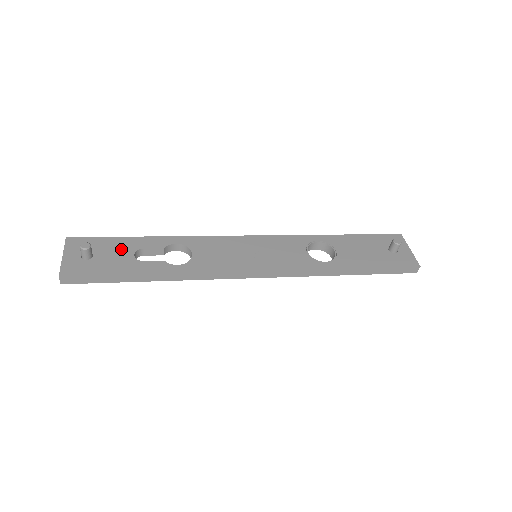
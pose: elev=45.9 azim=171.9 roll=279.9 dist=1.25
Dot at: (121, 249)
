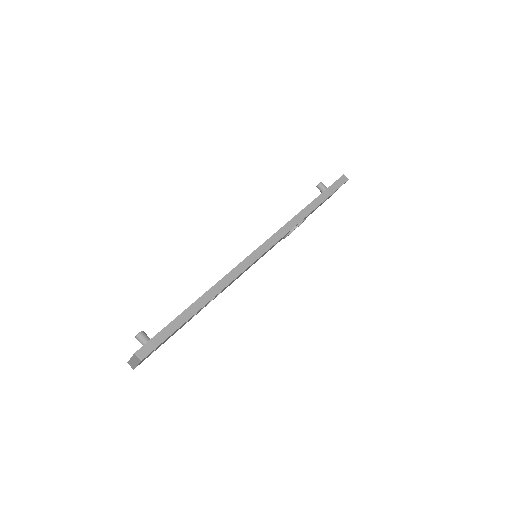
Dot at: occluded
